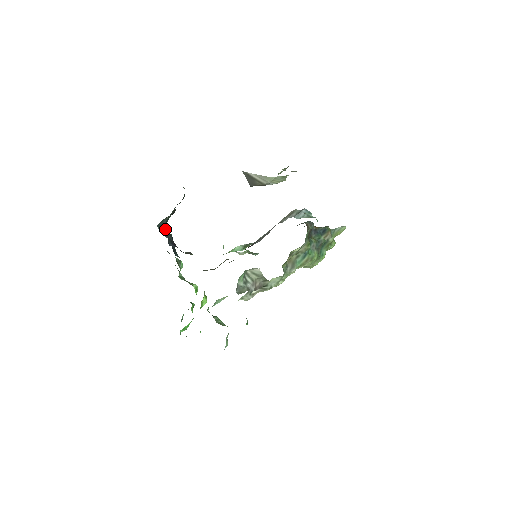
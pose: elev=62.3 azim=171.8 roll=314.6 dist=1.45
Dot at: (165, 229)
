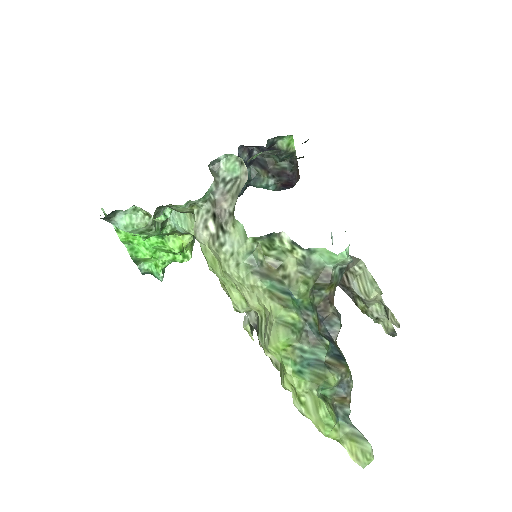
Dot at: (249, 179)
